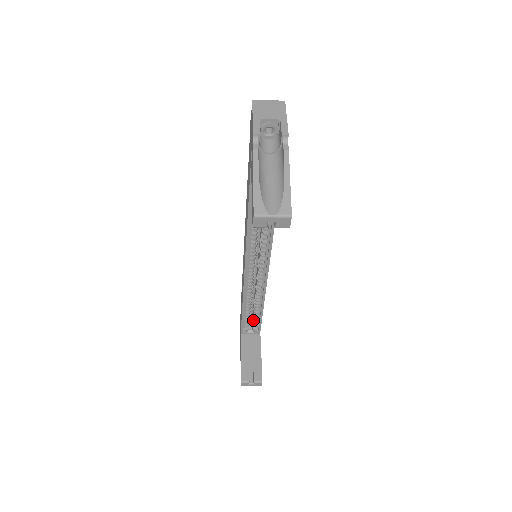
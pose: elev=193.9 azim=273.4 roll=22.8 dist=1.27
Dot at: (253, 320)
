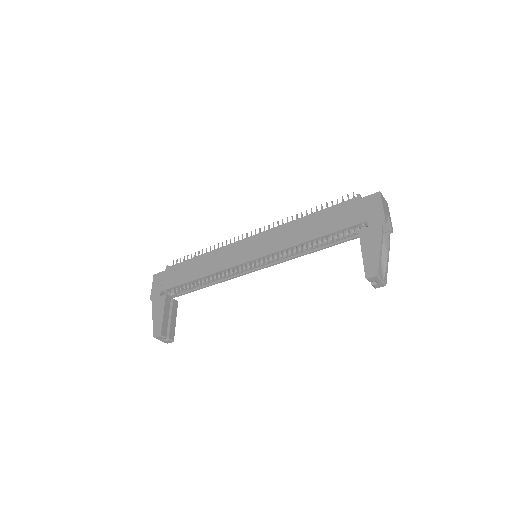
Dot at: (184, 287)
